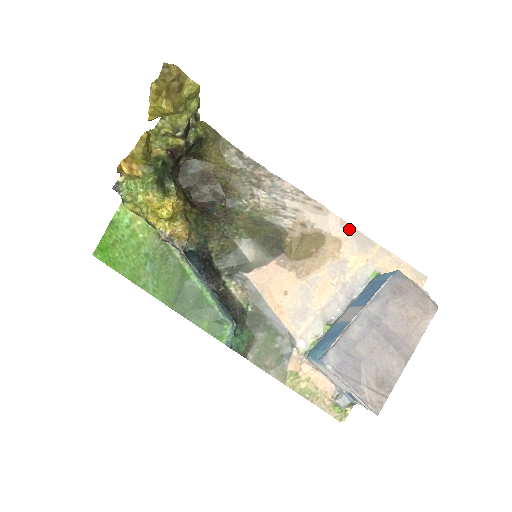
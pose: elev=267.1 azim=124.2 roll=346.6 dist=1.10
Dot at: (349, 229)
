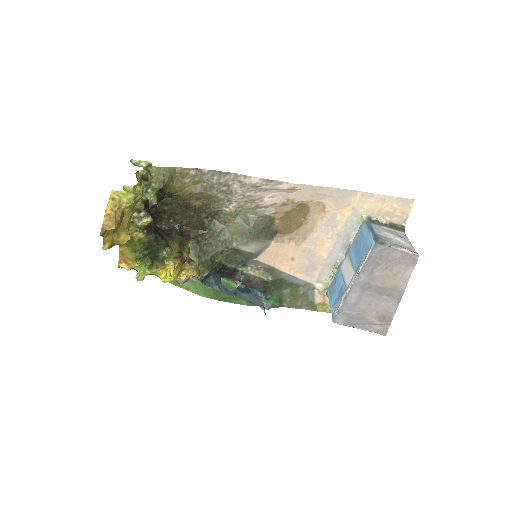
Dot at: (327, 191)
